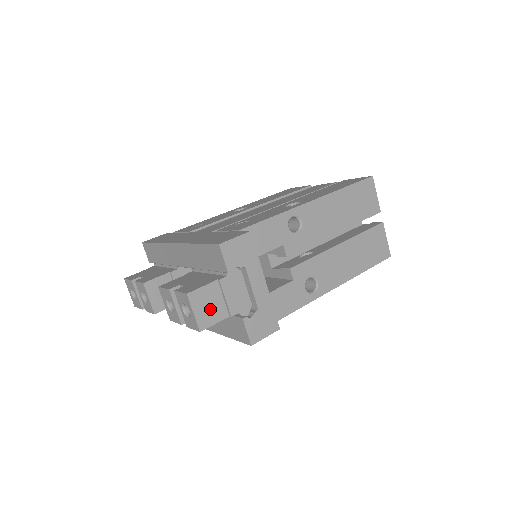
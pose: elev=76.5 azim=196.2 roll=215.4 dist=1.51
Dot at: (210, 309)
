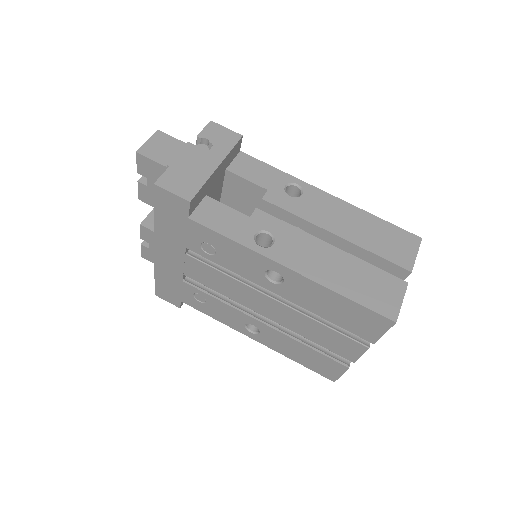
Dot at: (160, 150)
